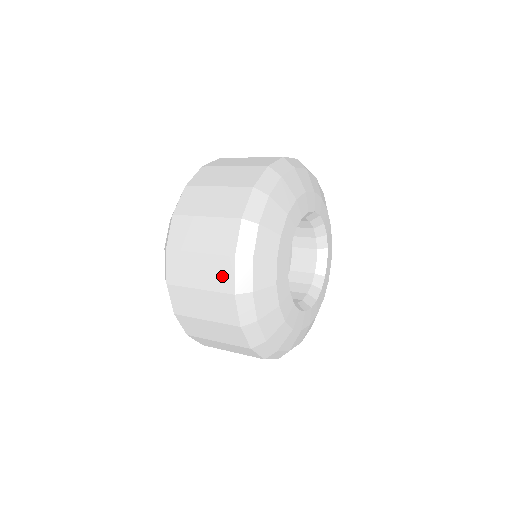
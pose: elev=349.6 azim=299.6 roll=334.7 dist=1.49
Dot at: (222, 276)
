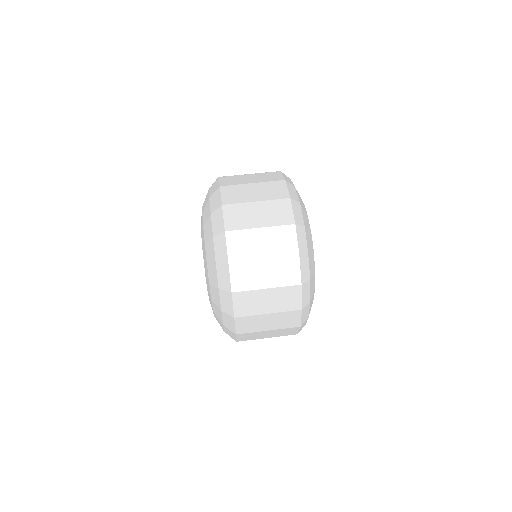
Dot at: occluded
